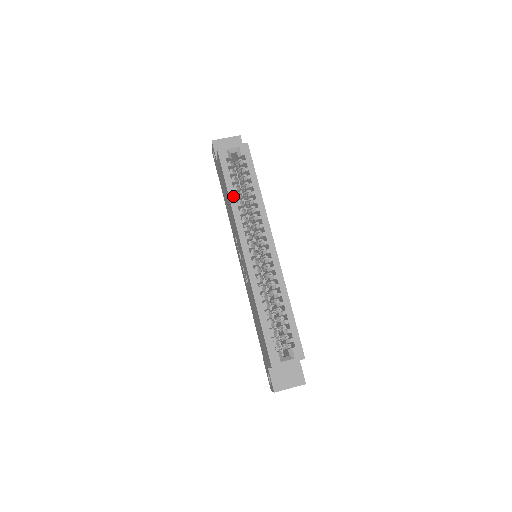
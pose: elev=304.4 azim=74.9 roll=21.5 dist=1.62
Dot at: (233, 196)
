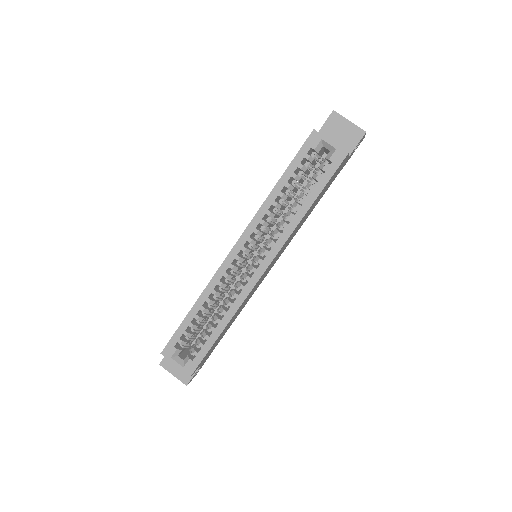
Dot at: (278, 191)
